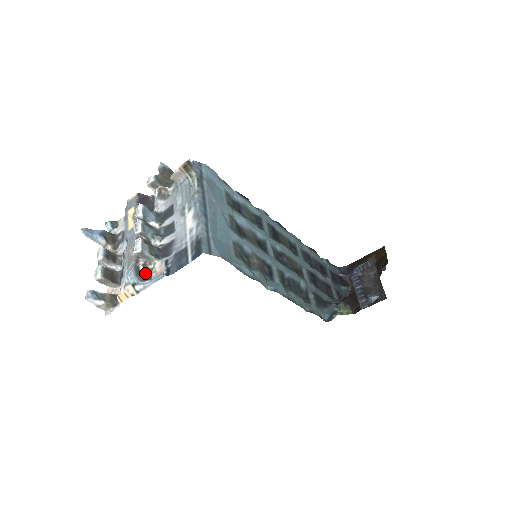
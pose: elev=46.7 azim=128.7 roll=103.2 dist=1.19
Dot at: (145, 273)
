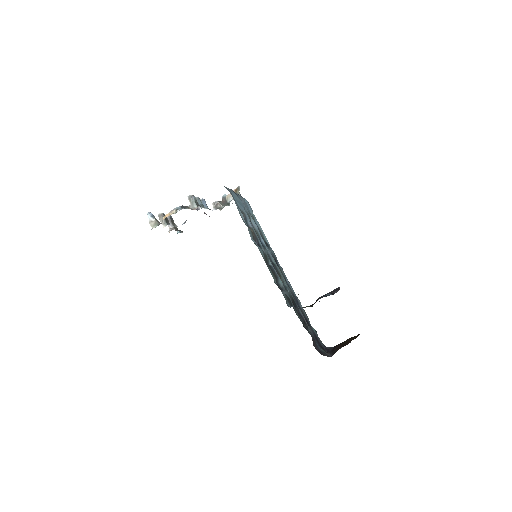
Dot at: (186, 207)
